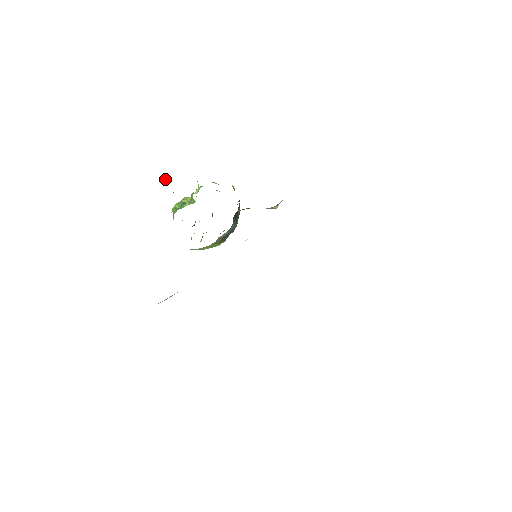
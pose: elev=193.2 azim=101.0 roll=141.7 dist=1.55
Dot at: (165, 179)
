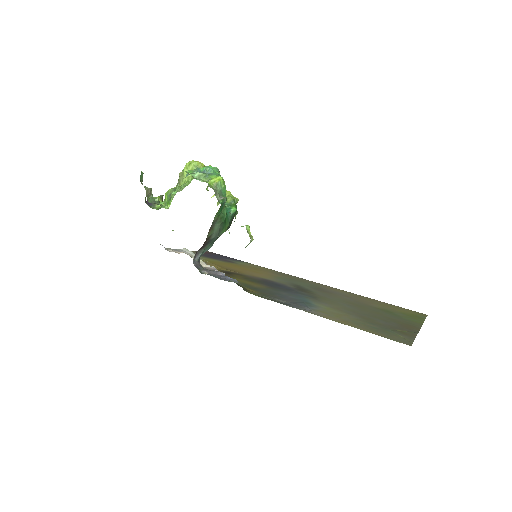
Dot at: (142, 175)
